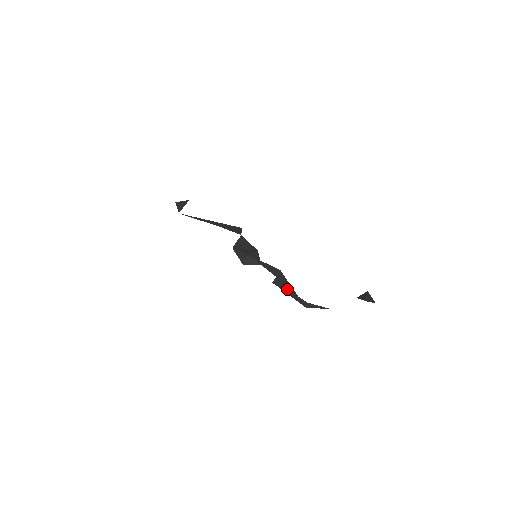
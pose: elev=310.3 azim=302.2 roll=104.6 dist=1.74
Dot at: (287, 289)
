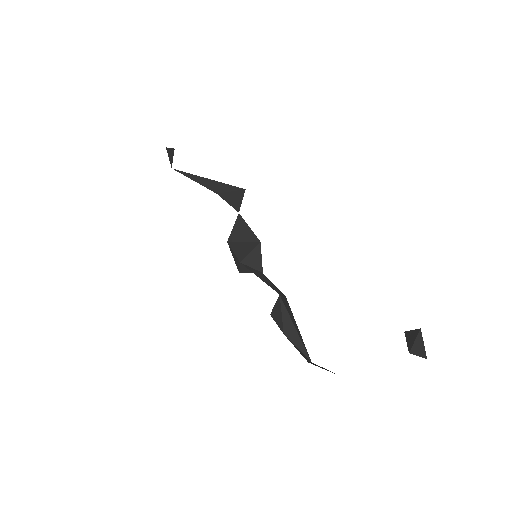
Dot at: (284, 334)
